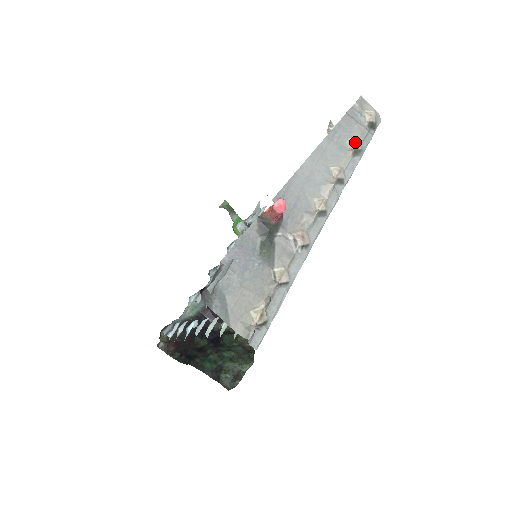
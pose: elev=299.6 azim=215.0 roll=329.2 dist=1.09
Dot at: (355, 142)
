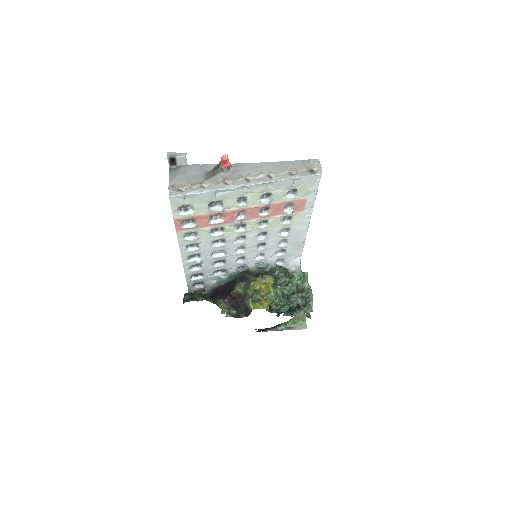
Dot at: (293, 169)
